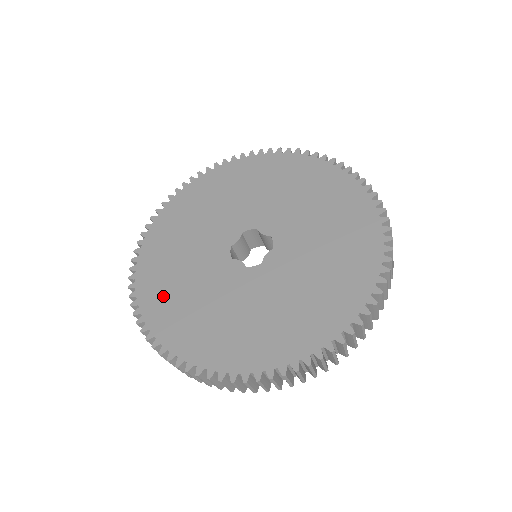
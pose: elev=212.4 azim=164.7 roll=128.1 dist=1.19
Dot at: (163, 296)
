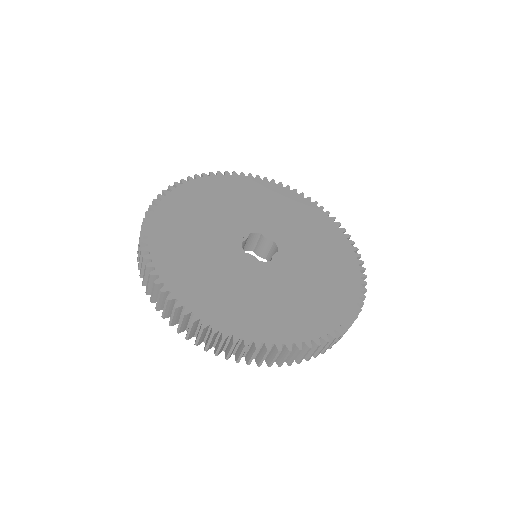
Dot at: (184, 271)
